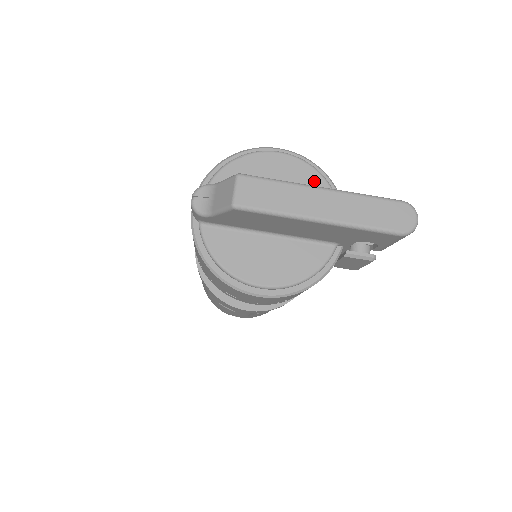
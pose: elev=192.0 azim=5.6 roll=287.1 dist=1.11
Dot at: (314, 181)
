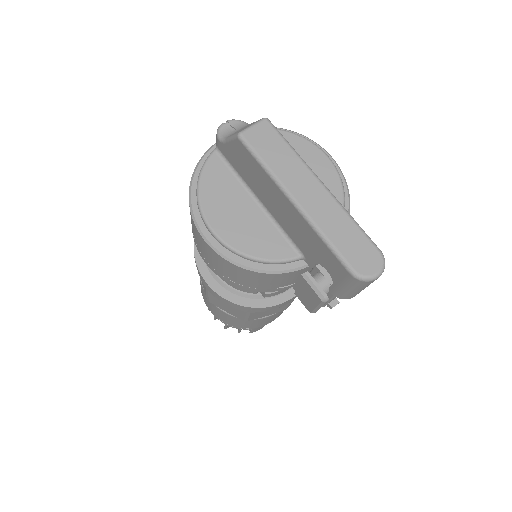
Dot at: occluded
